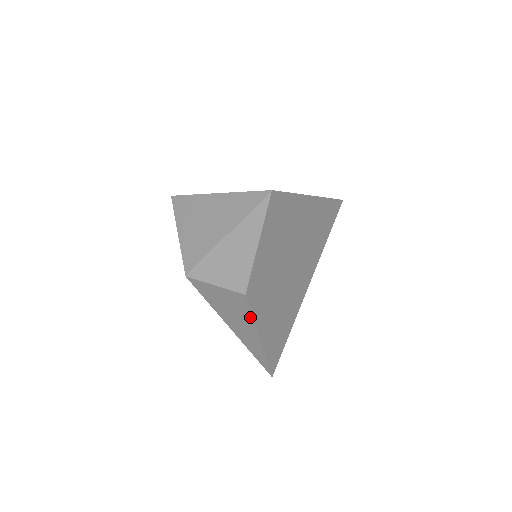
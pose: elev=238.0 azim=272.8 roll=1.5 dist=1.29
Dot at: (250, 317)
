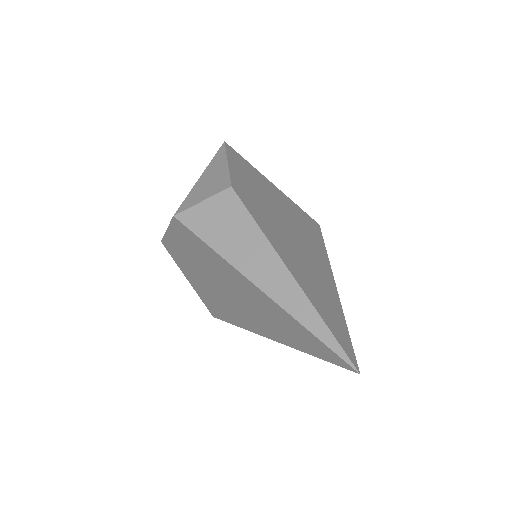
Dot at: (252, 223)
